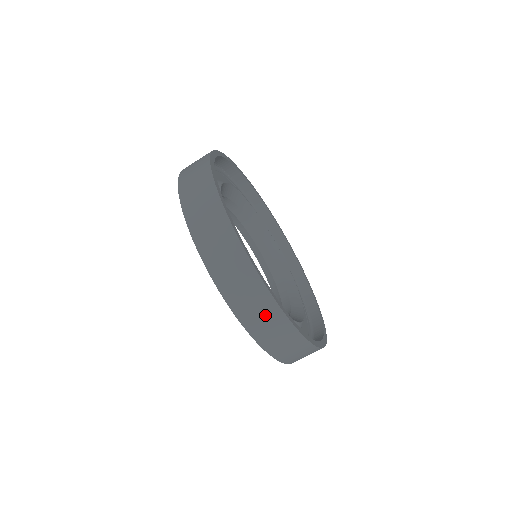
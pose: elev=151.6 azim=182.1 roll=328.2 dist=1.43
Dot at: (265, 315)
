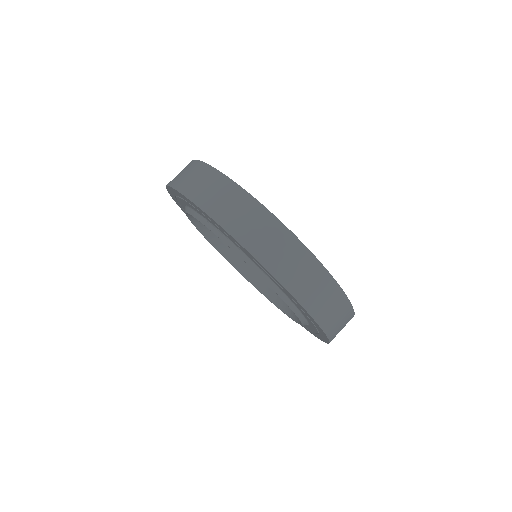
Dot at: (339, 312)
